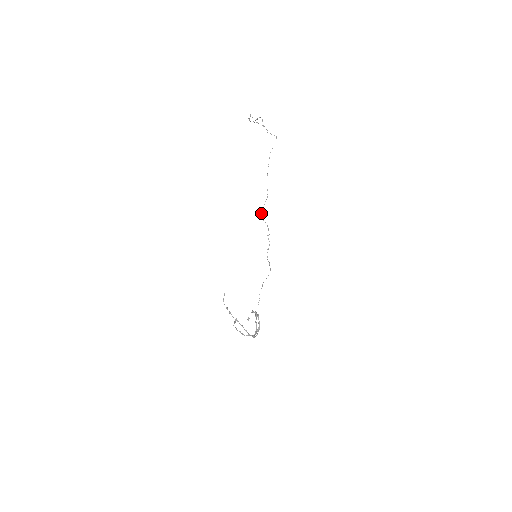
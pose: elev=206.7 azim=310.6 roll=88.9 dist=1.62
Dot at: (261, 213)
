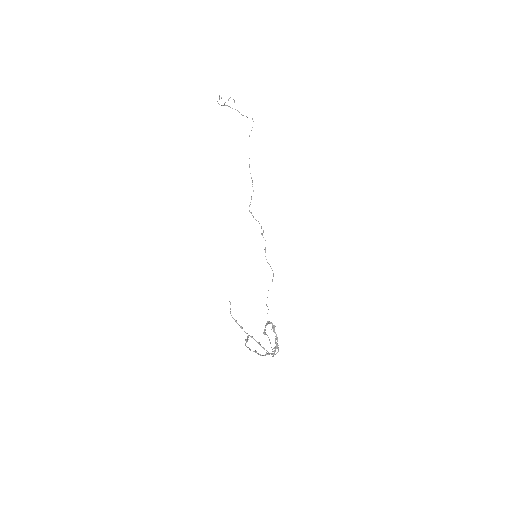
Dot at: (249, 210)
